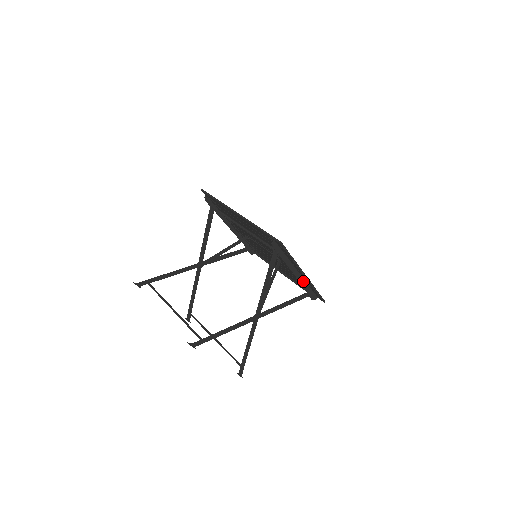
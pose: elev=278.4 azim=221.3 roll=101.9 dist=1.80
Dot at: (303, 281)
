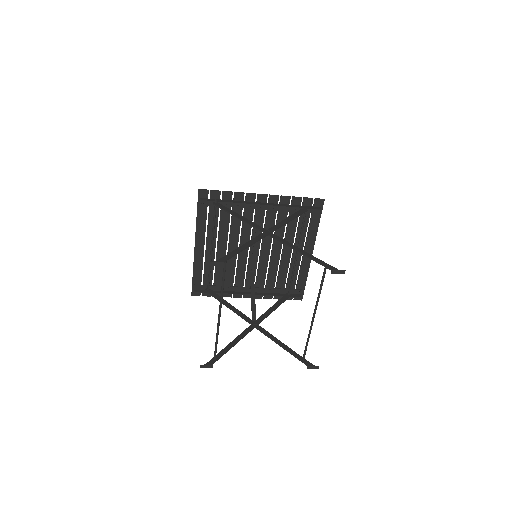
Dot at: (279, 205)
